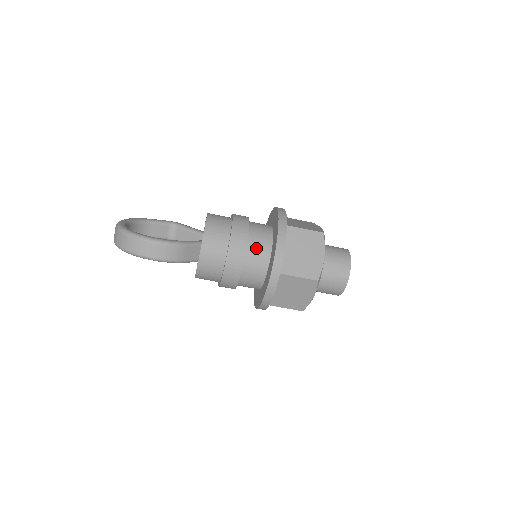
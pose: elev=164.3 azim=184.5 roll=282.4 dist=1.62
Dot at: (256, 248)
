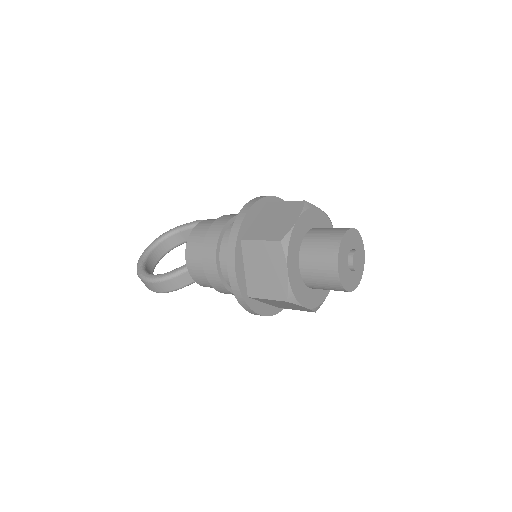
Dot at: occluded
